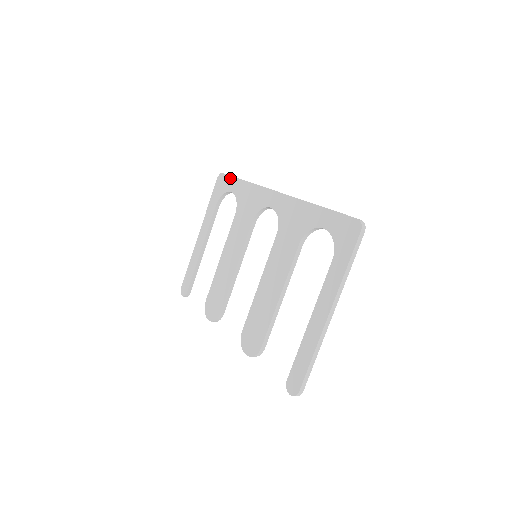
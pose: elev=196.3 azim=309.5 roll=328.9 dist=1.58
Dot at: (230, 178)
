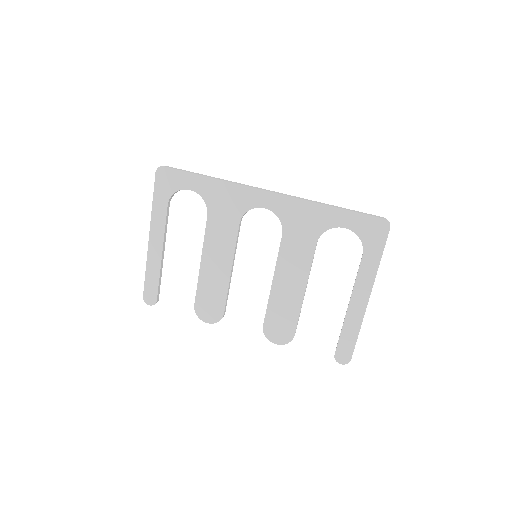
Dot at: (181, 173)
